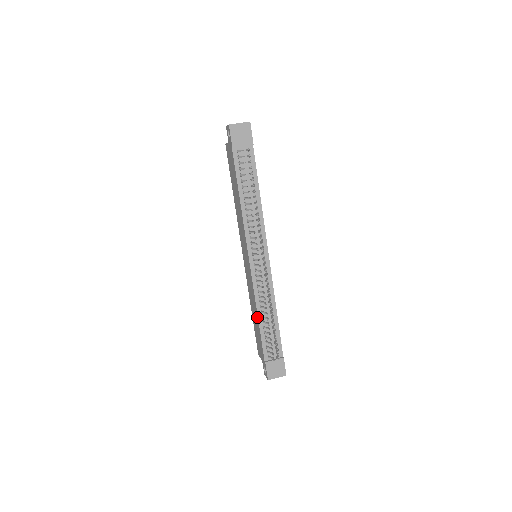
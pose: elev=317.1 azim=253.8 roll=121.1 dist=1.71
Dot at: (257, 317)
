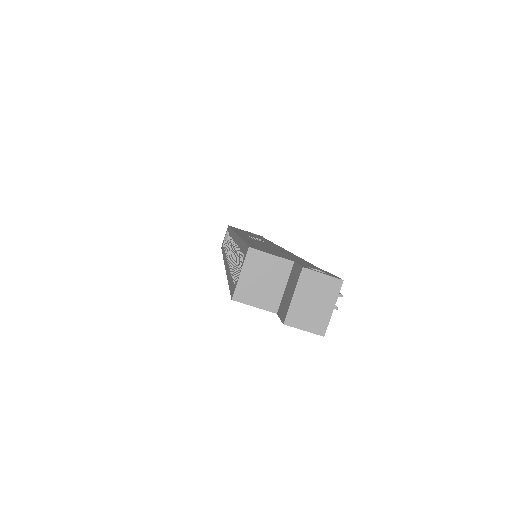
Dot at: occluded
